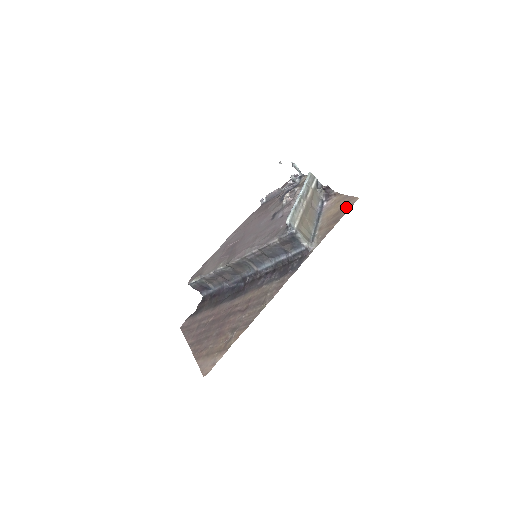
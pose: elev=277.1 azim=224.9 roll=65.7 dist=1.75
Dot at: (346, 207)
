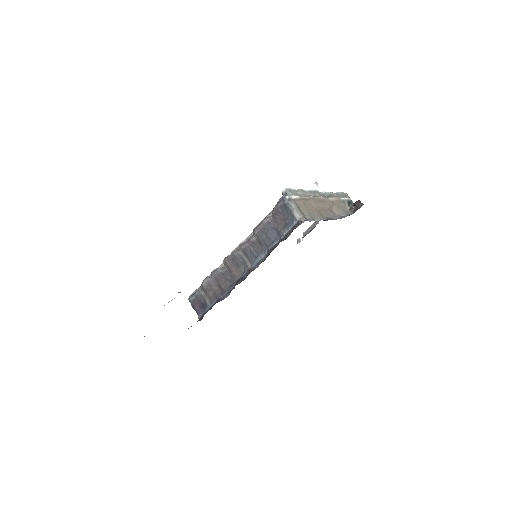
Dot at: occluded
